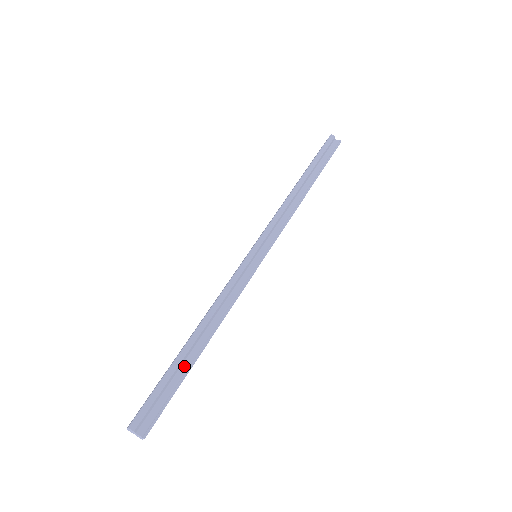
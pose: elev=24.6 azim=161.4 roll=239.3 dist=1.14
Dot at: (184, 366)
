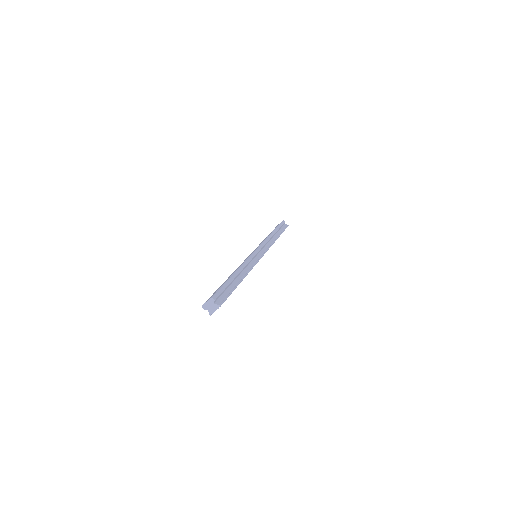
Dot at: (233, 284)
